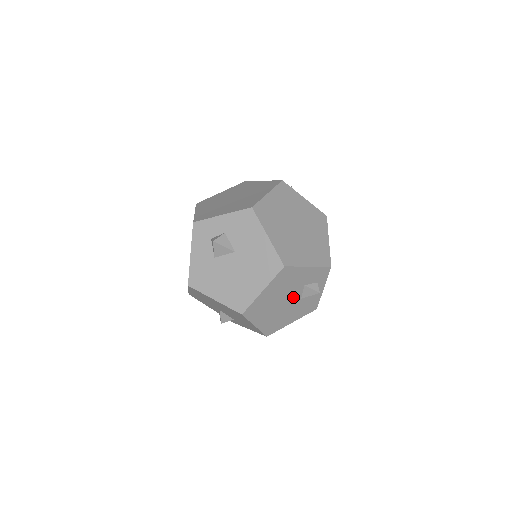
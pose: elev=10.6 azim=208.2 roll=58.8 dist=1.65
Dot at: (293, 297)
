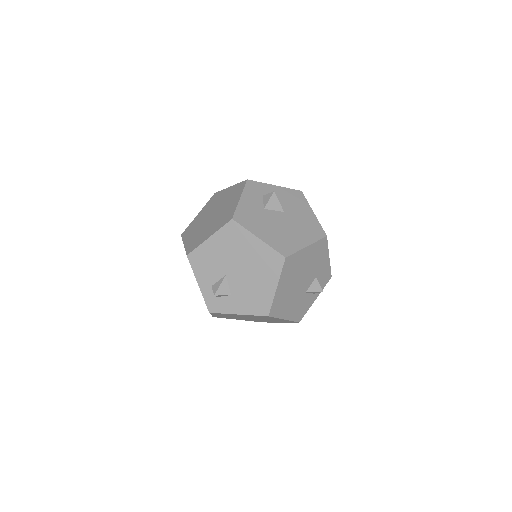
Dot at: (306, 283)
